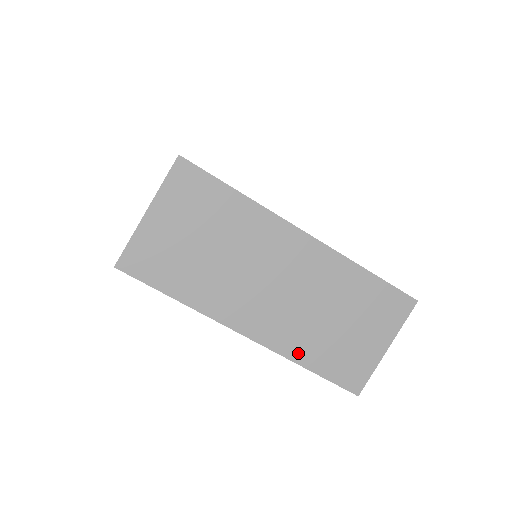
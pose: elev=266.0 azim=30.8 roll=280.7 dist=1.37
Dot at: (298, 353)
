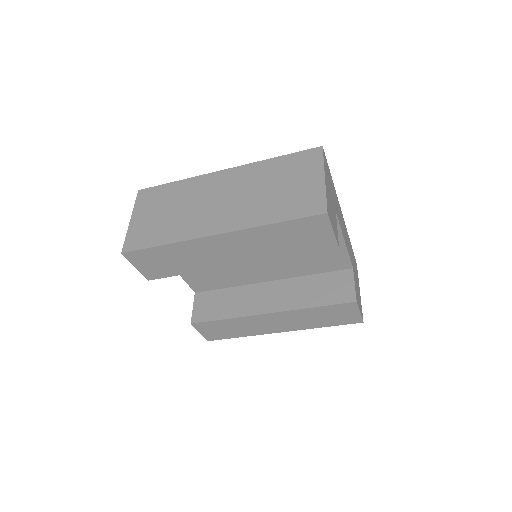
Dot at: (260, 220)
